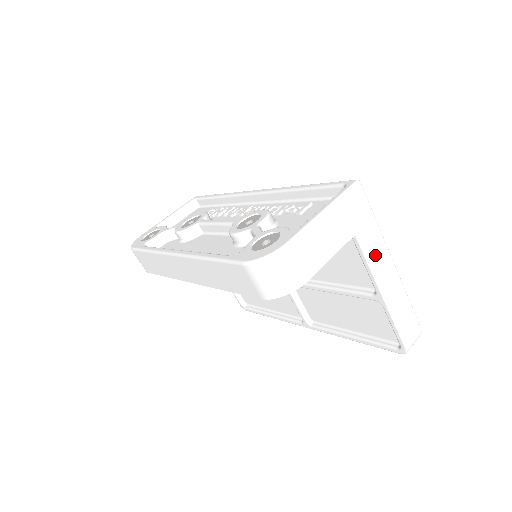
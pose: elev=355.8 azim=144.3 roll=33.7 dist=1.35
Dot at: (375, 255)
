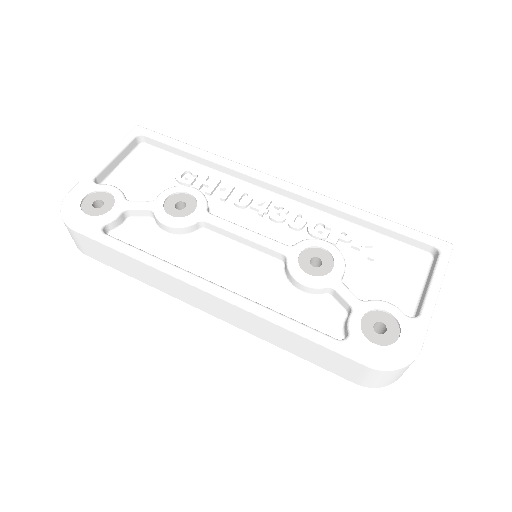
Dot at: occluded
